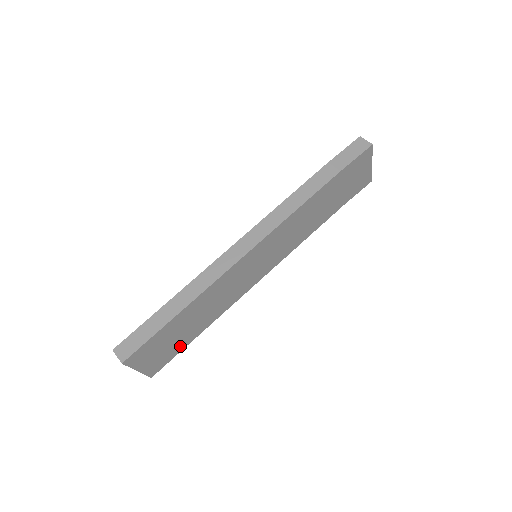
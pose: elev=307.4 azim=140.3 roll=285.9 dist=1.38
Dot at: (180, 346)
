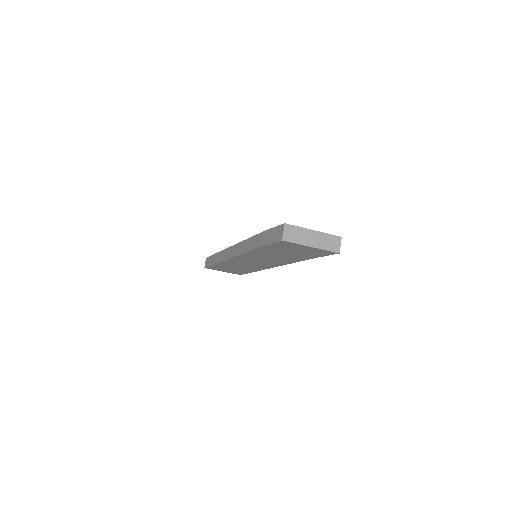
Dot at: (243, 272)
